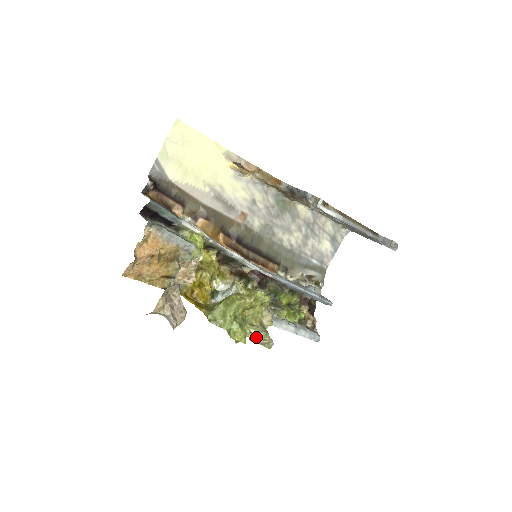
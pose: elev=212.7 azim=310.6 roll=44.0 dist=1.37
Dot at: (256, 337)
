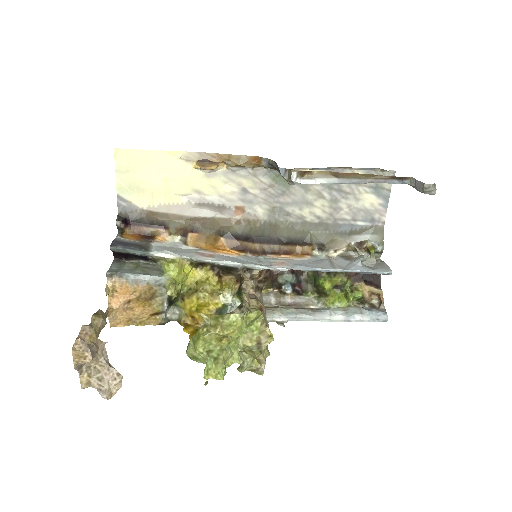
Dot at: (243, 365)
